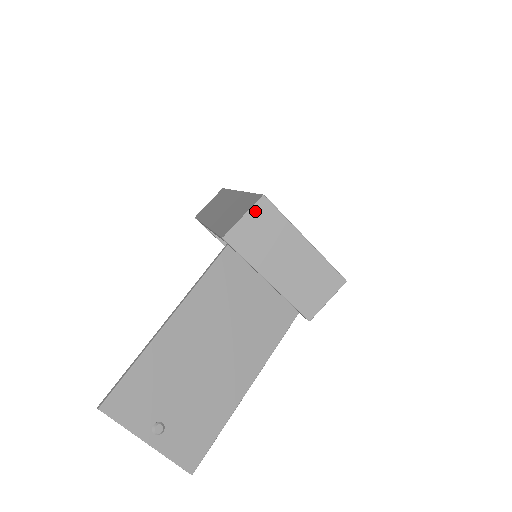
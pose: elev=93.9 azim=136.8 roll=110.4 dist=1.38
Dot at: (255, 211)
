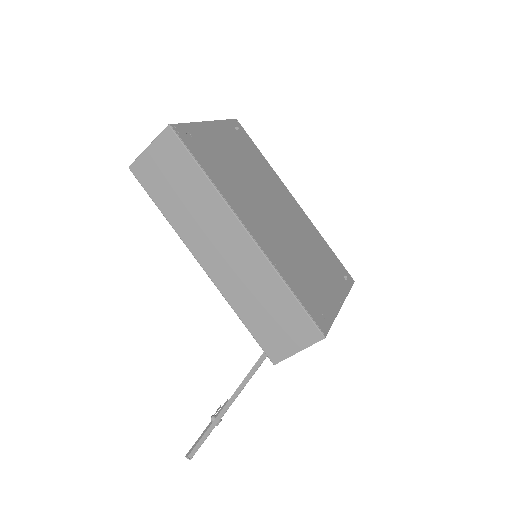
Dot at: (311, 343)
